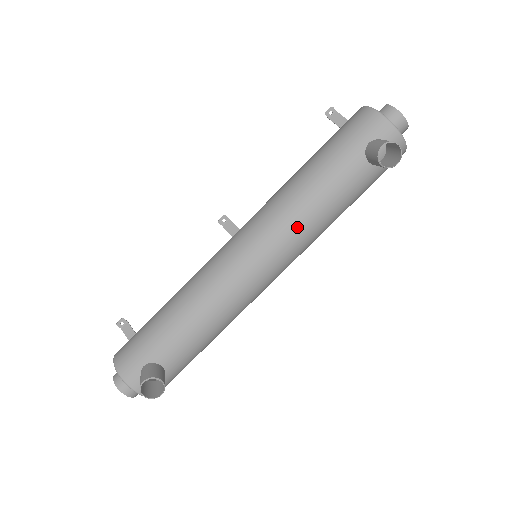
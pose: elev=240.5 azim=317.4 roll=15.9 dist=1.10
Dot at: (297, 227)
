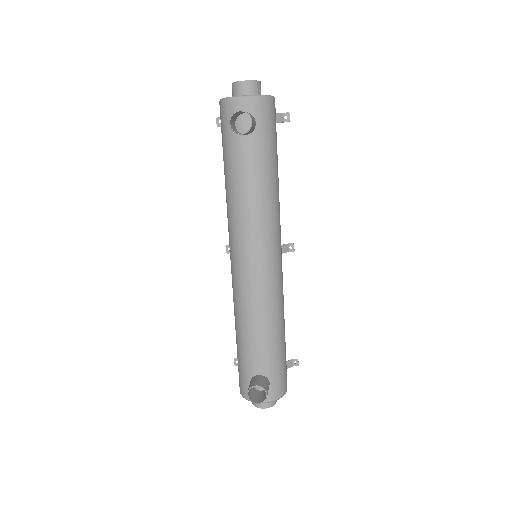
Dot at: (247, 219)
